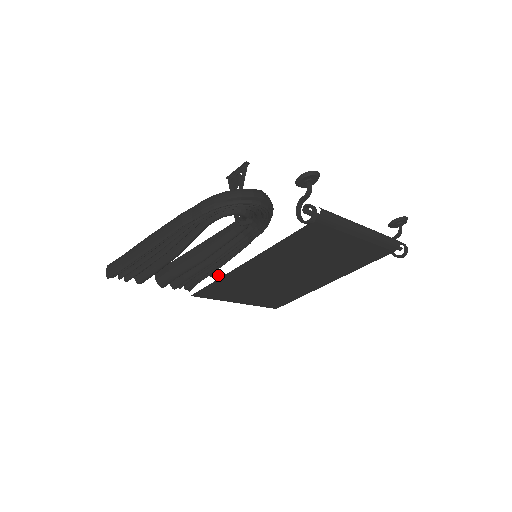
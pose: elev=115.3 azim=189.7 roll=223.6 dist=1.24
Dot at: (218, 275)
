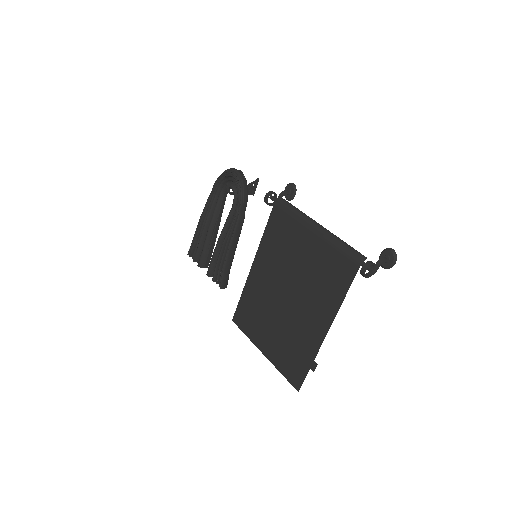
Dot at: occluded
